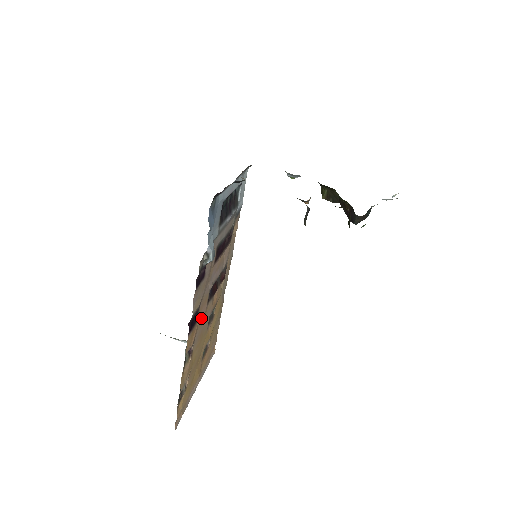
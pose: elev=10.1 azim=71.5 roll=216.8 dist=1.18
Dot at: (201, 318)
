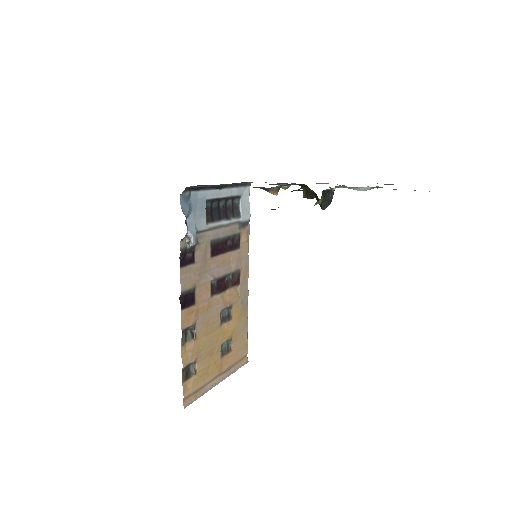
Dot at: (203, 305)
